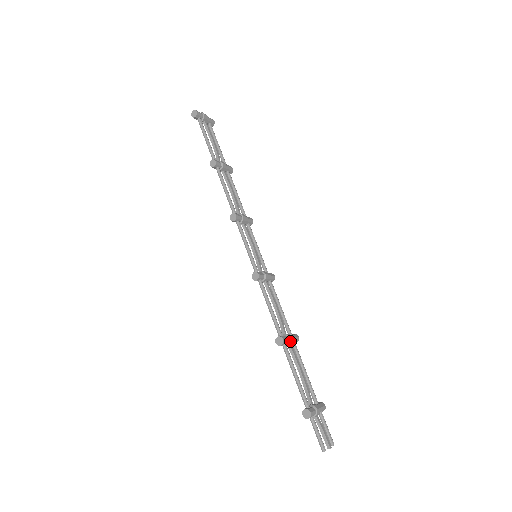
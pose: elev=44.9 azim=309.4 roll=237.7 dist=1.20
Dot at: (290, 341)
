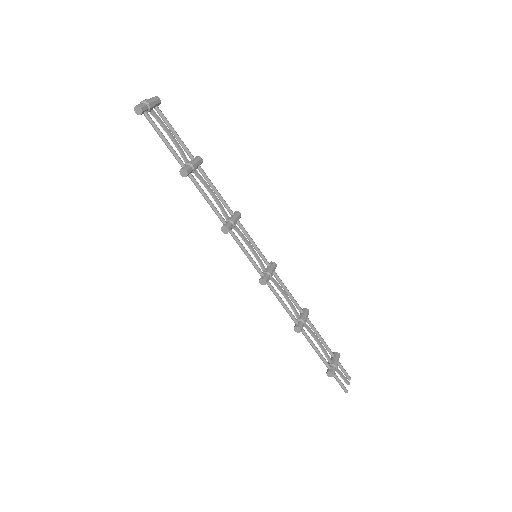
Dot at: (305, 323)
